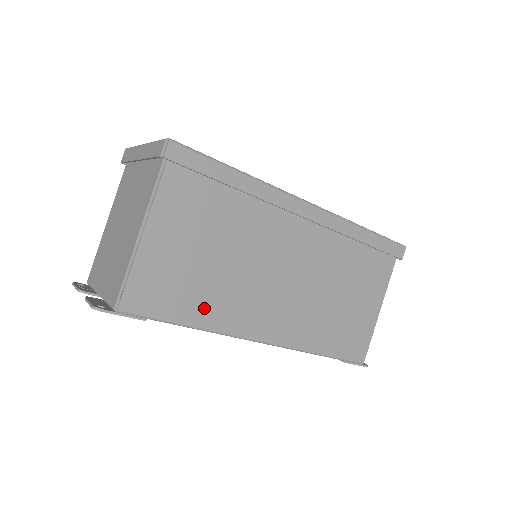
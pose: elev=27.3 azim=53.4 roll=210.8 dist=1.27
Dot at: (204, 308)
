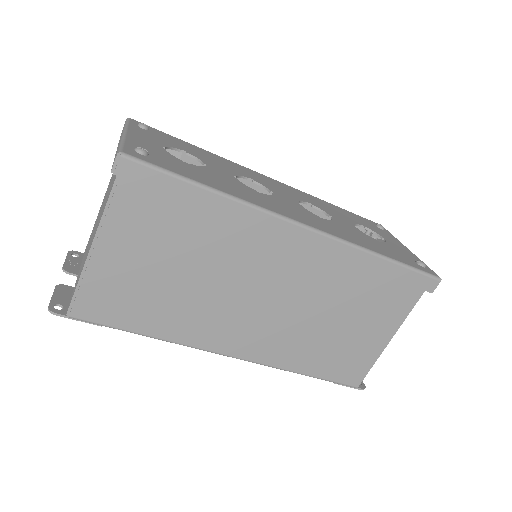
Dot at: (164, 322)
